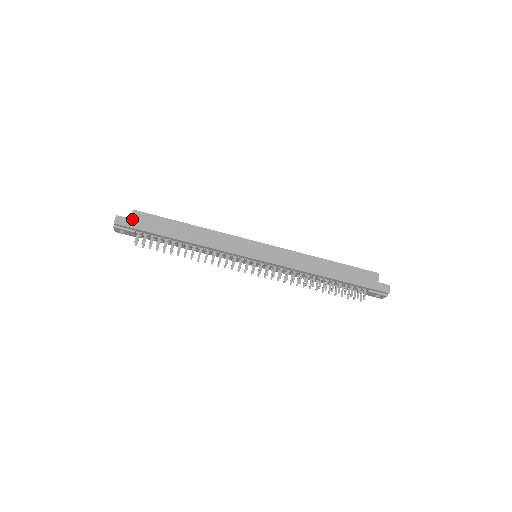
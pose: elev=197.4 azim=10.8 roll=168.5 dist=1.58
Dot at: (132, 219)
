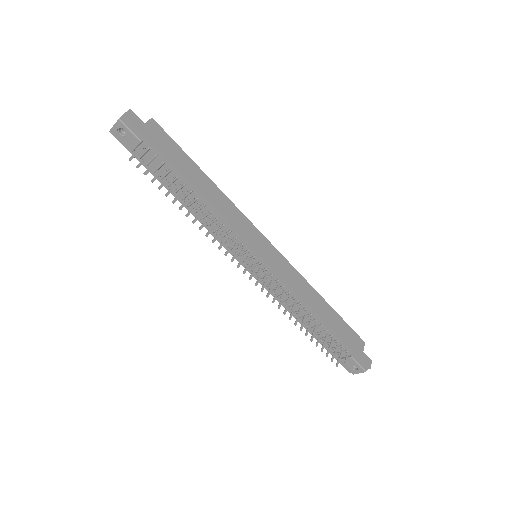
Dot at: (147, 125)
